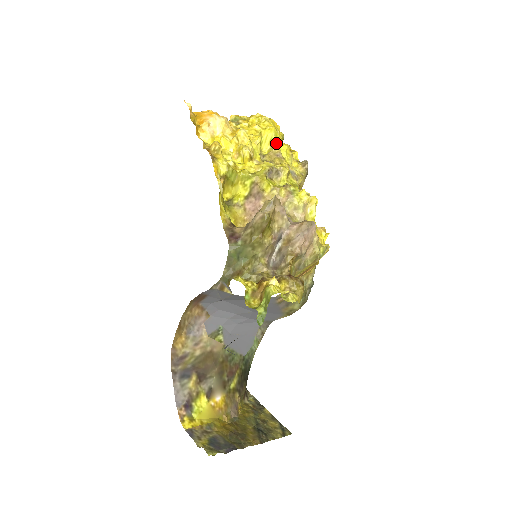
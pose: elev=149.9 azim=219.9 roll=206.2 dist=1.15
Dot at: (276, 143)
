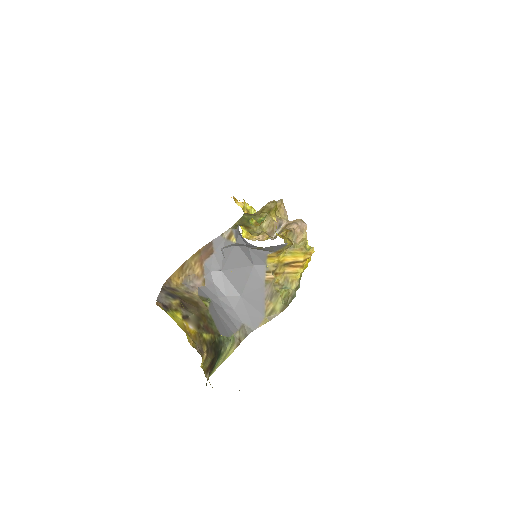
Dot at: occluded
